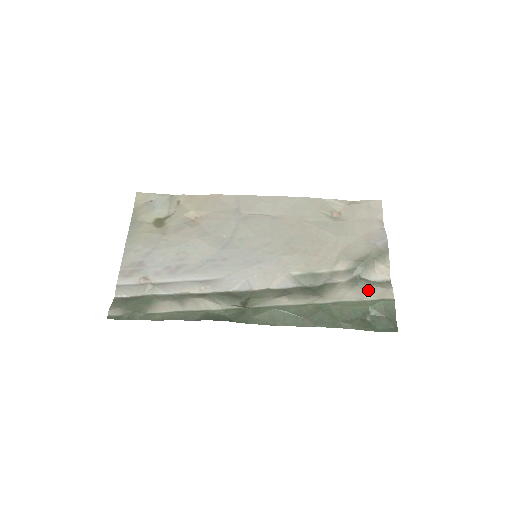
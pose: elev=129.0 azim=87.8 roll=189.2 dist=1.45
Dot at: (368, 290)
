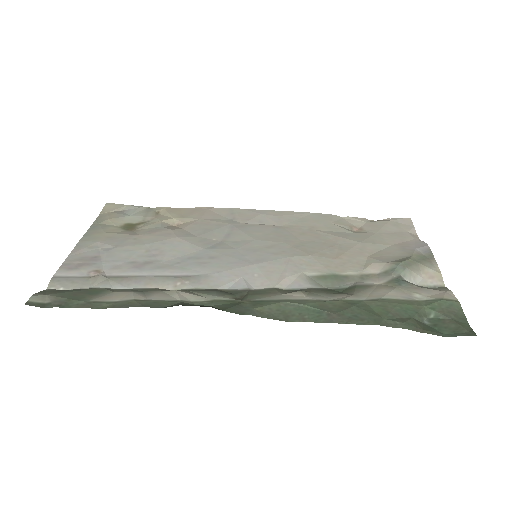
Dot at: (417, 291)
